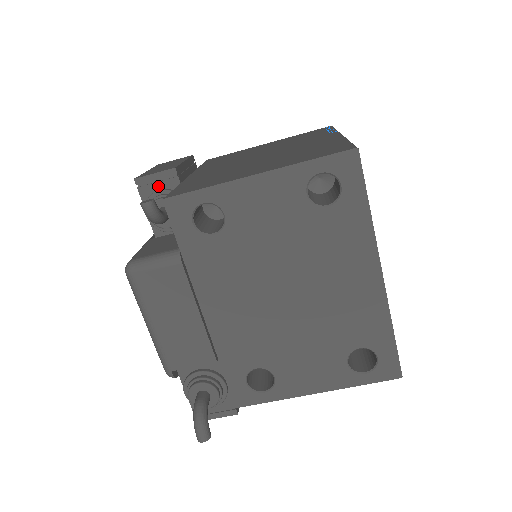
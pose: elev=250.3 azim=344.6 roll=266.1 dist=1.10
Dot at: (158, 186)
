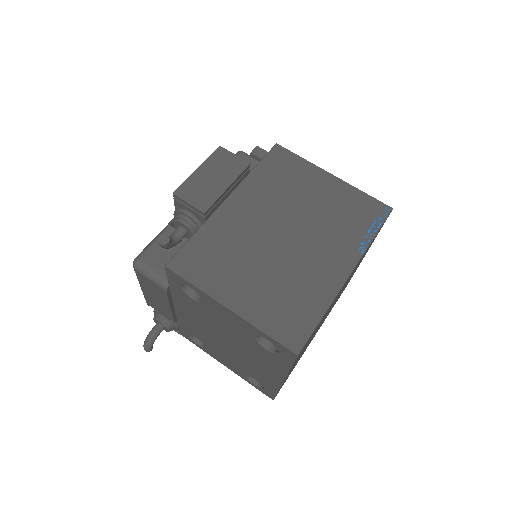
Dot at: (189, 209)
